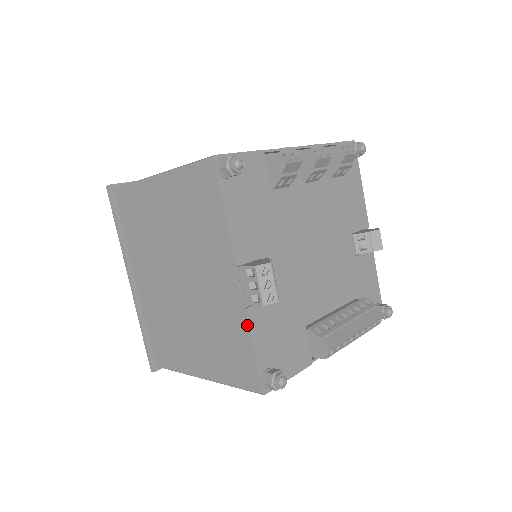
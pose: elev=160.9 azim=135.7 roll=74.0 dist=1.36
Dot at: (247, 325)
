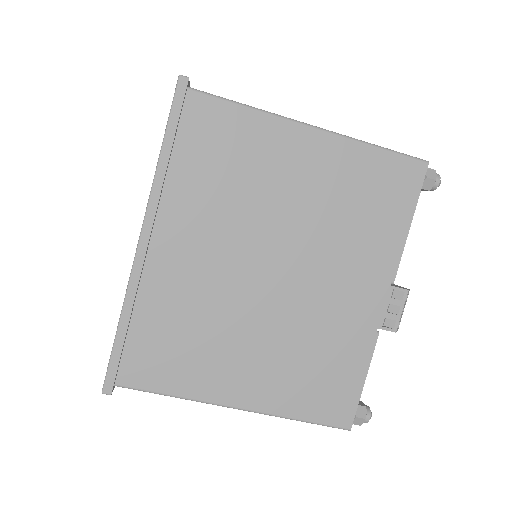
Dot at: (372, 350)
